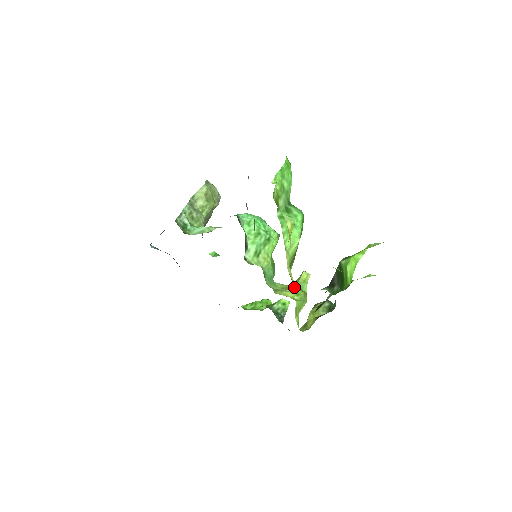
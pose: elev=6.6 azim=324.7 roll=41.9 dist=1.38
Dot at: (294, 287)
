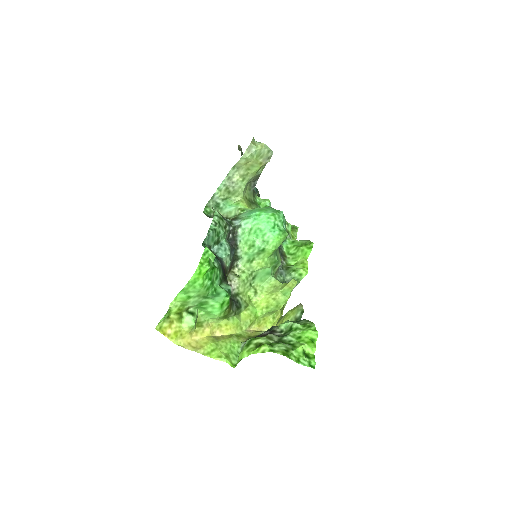
Dot at: (275, 294)
